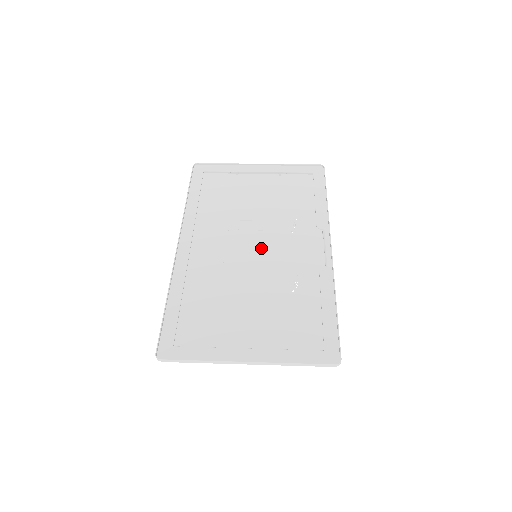
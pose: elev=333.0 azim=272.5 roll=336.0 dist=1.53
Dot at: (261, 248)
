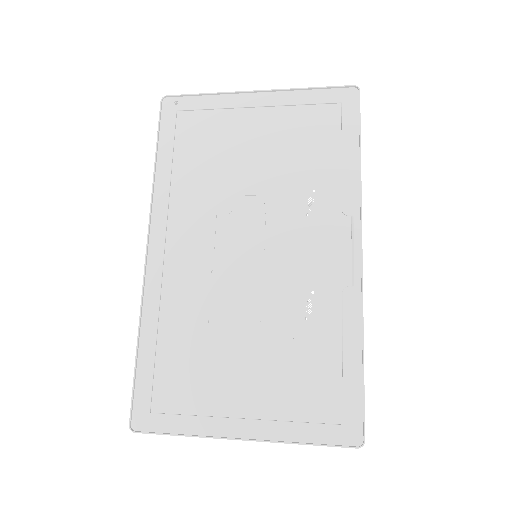
Dot at: (263, 243)
